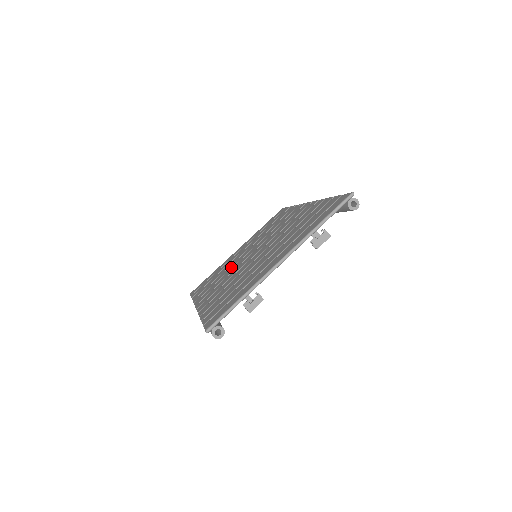
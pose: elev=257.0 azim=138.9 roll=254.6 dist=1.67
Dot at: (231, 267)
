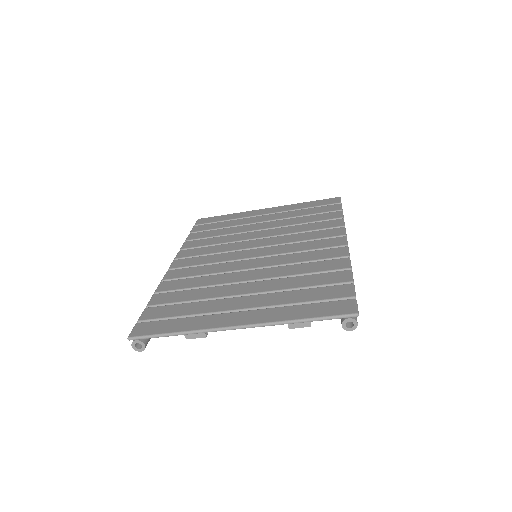
Dot at: (235, 239)
